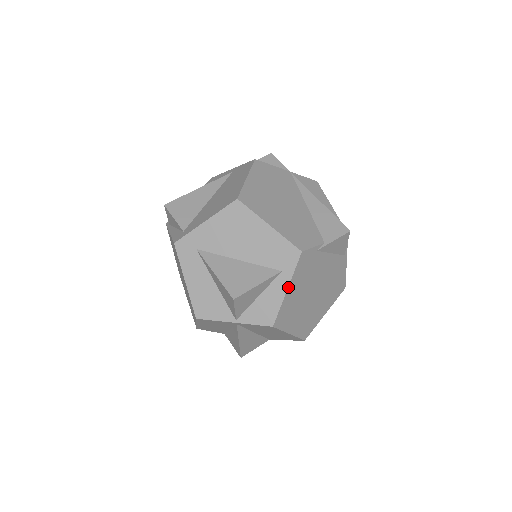
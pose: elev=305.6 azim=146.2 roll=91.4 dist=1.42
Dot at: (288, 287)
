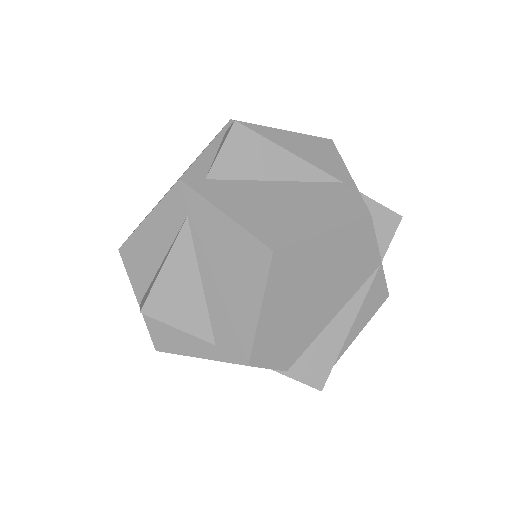
Dot at: (203, 358)
